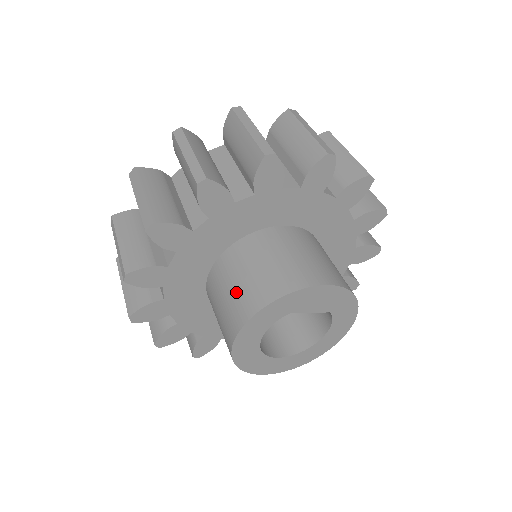
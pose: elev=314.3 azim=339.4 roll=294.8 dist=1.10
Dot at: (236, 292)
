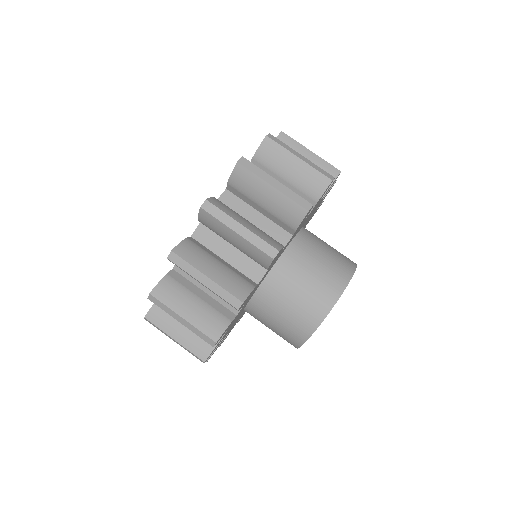
Dot at: occluded
